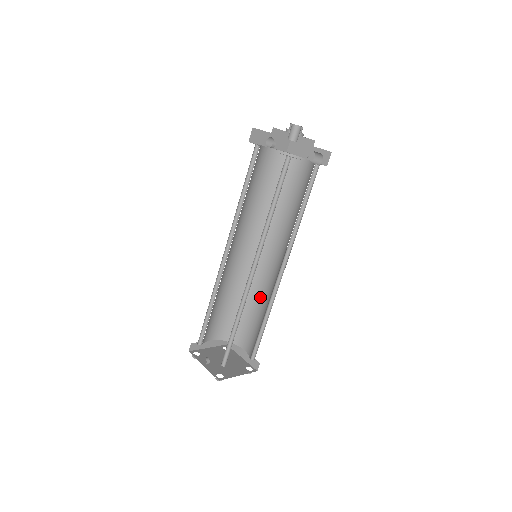
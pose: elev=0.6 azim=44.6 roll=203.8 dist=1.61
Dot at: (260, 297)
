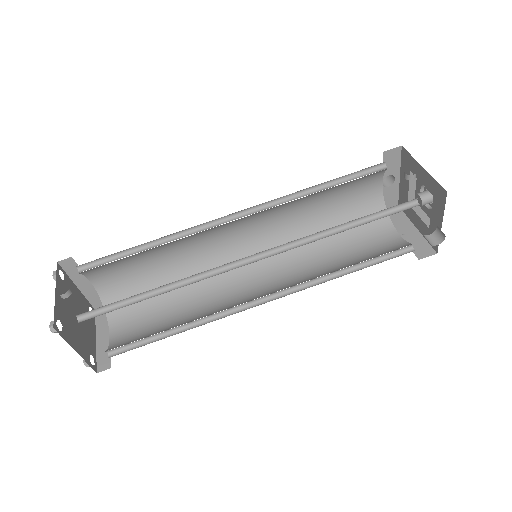
Dot at: (198, 302)
